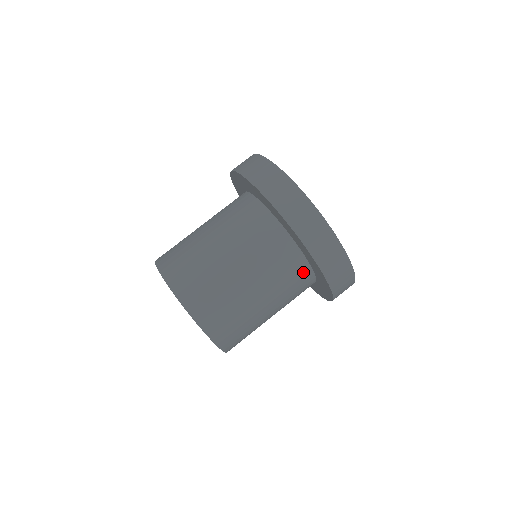
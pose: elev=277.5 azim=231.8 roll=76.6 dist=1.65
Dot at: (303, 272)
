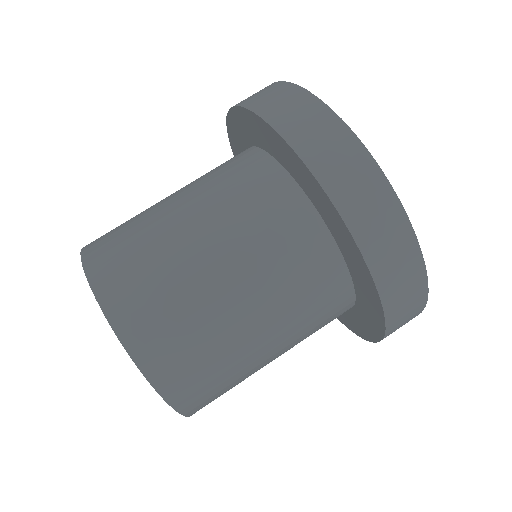
Dot at: (342, 305)
